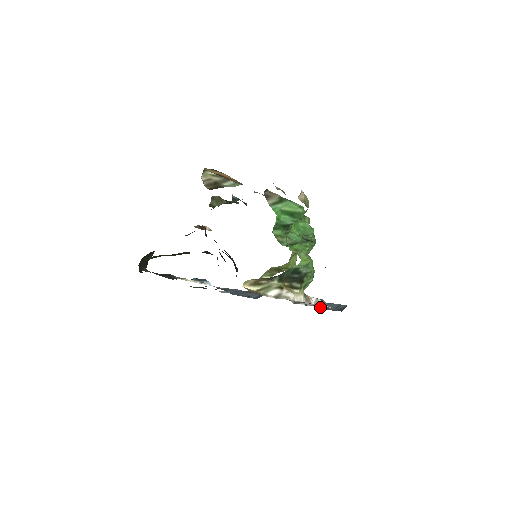
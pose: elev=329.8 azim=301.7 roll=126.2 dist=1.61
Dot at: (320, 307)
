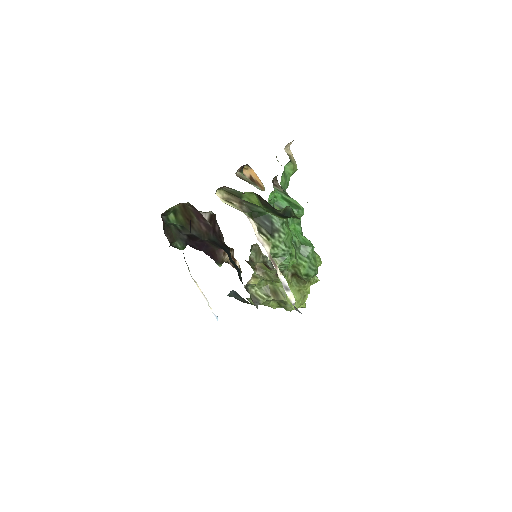
Dot at: occluded
